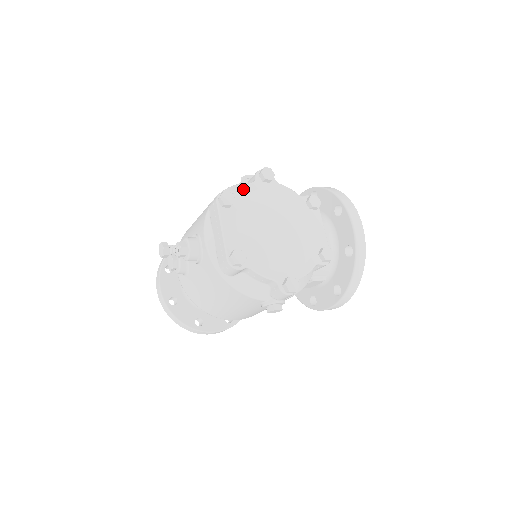
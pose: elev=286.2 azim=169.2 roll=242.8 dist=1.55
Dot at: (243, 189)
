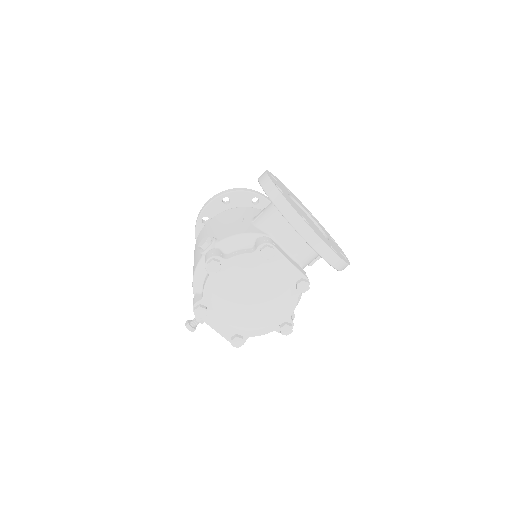
Dot at: (205, 291)
